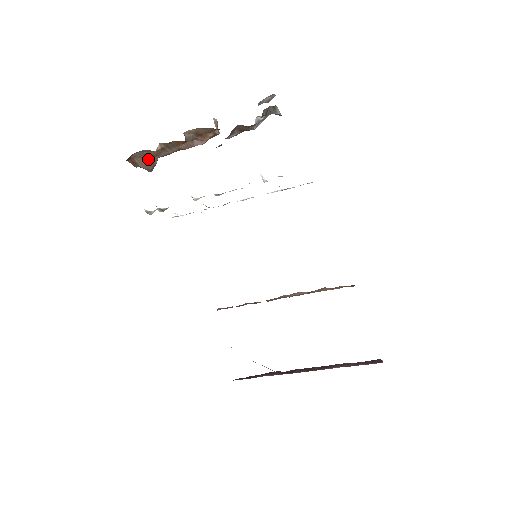
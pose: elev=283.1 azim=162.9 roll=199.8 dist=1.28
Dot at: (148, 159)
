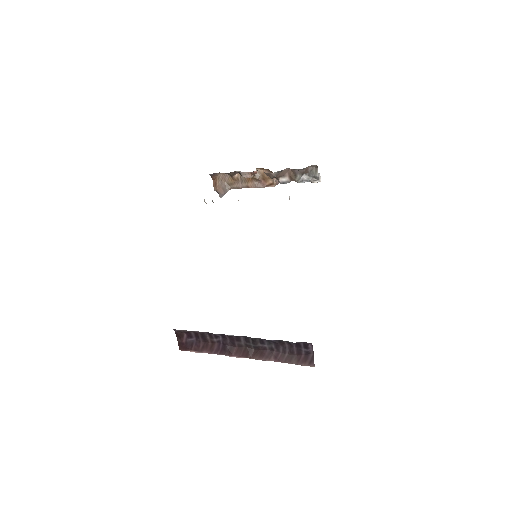
Dot at: (225, 185)
